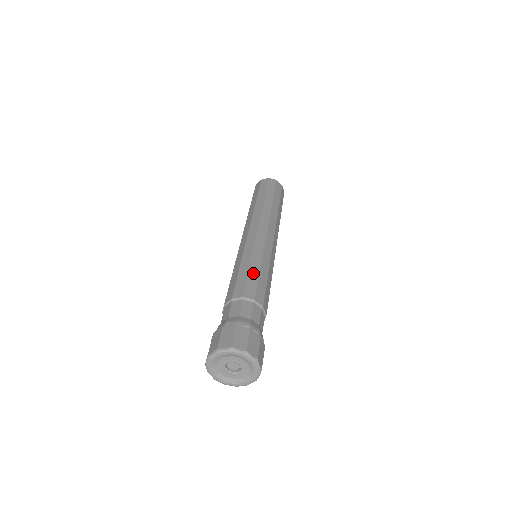
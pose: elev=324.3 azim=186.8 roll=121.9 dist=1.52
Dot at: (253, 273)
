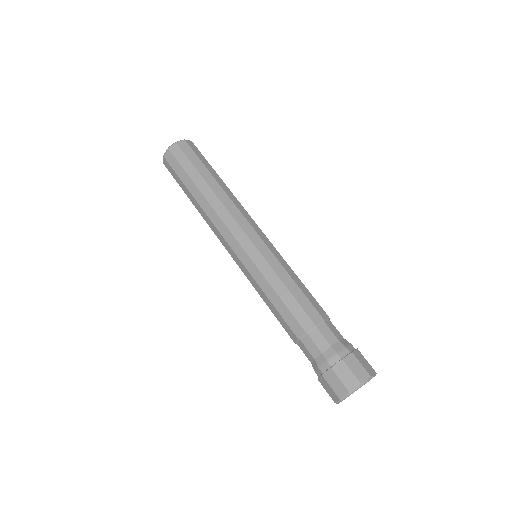
Dot at: (285, 297)
